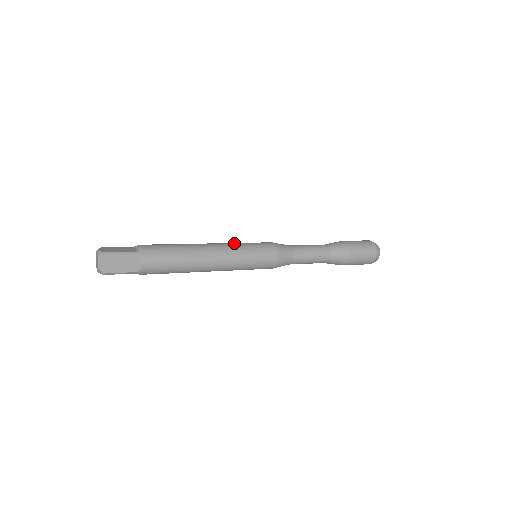
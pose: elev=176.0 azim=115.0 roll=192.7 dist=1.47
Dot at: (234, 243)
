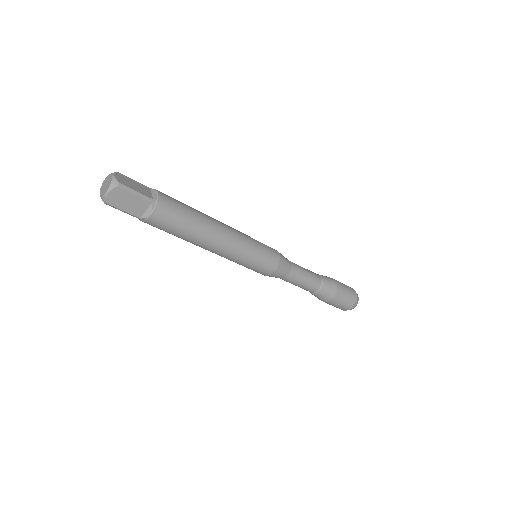
Dot at: (245, 235)
